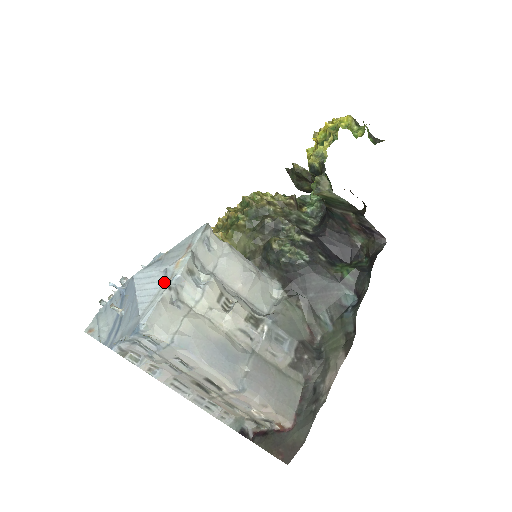
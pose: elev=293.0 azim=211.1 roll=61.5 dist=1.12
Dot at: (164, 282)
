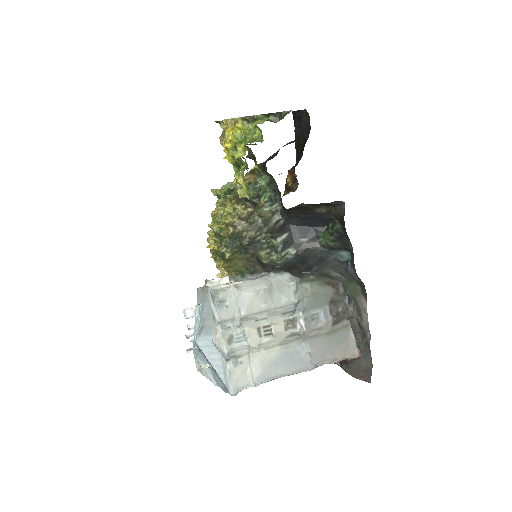
Dot at: (220, 355)
